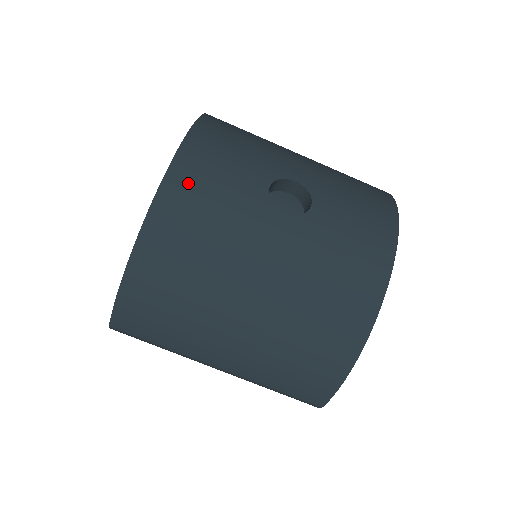
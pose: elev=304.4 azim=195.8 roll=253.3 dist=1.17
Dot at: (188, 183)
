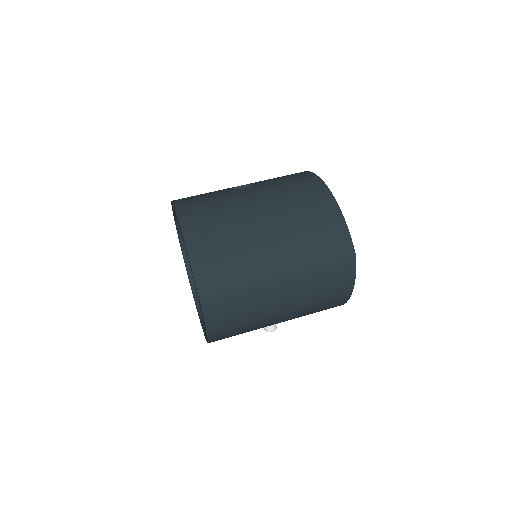
Dot at: (188, 202)
